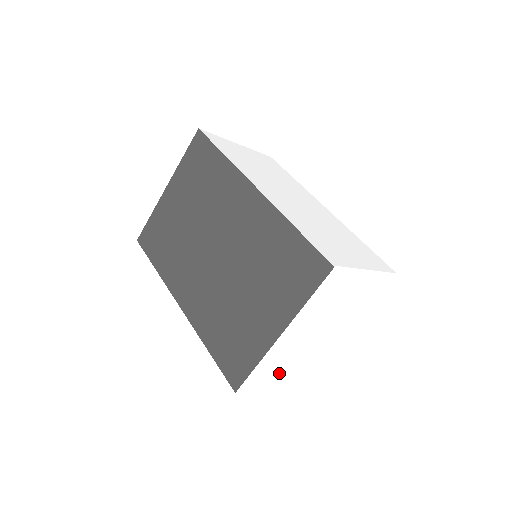
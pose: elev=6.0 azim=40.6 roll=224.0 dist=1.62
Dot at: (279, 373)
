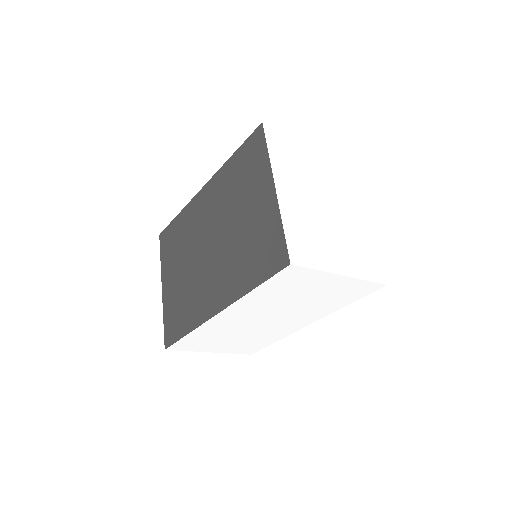
Dot at: (329, 256)
